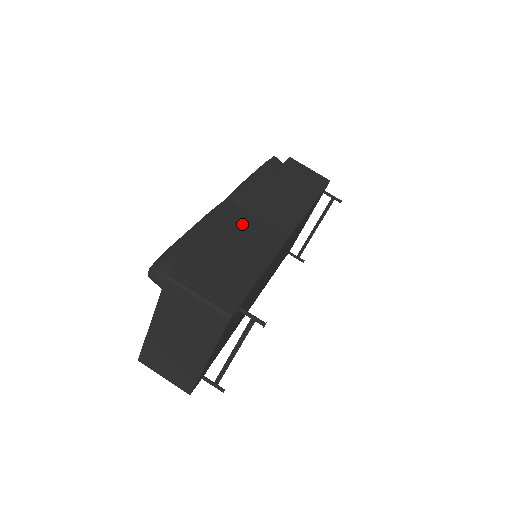
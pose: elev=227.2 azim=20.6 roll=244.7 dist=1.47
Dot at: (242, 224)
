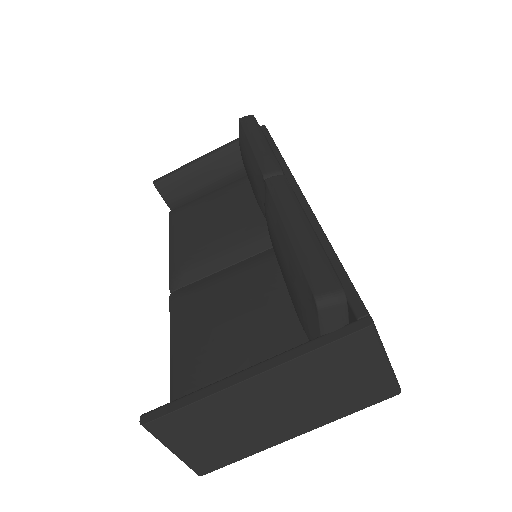
Dot at: occluded
